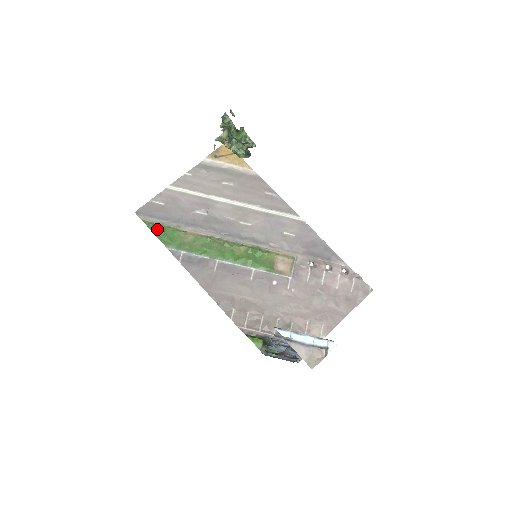
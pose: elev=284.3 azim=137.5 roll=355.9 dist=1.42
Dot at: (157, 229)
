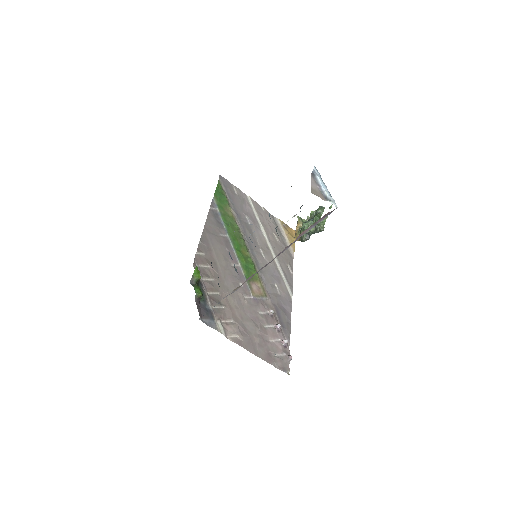
Dot at: (221, 189)
